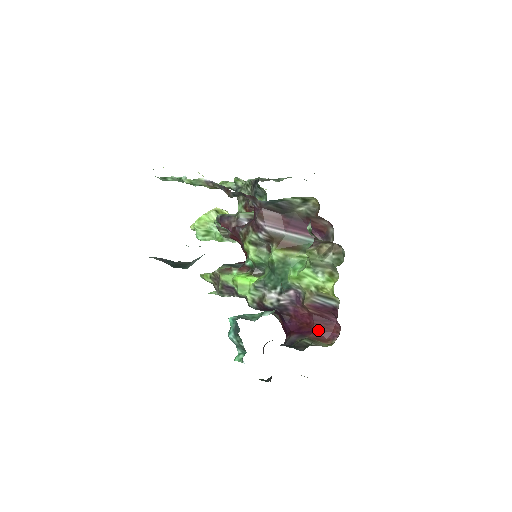
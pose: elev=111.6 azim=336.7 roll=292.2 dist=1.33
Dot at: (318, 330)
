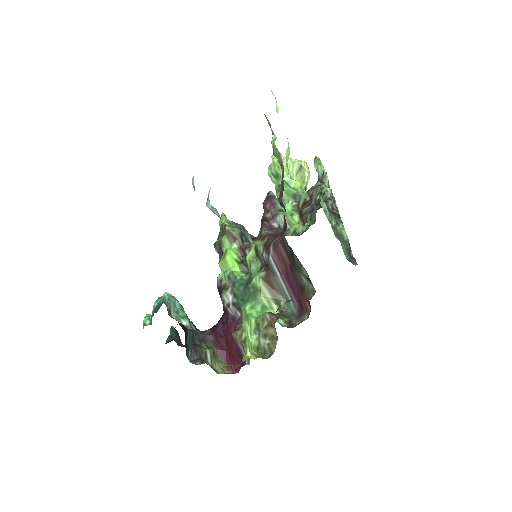
Dot at: (228, 353)
